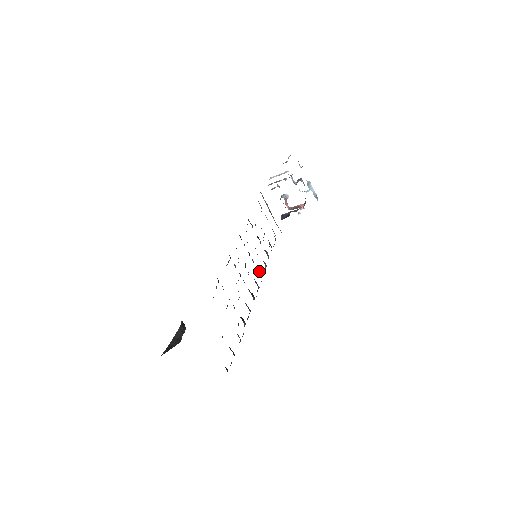
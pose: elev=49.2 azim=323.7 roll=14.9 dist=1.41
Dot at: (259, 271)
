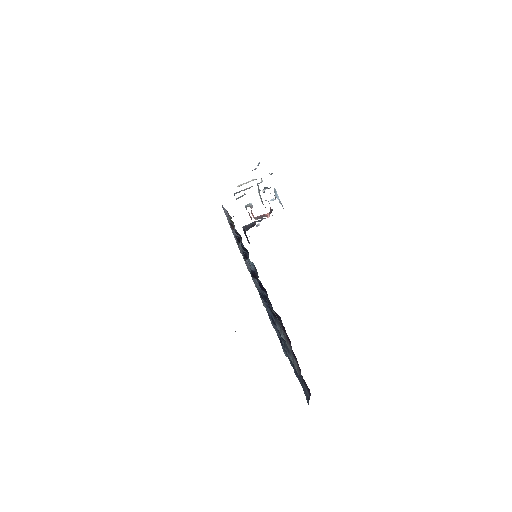
Dot at: occluded
